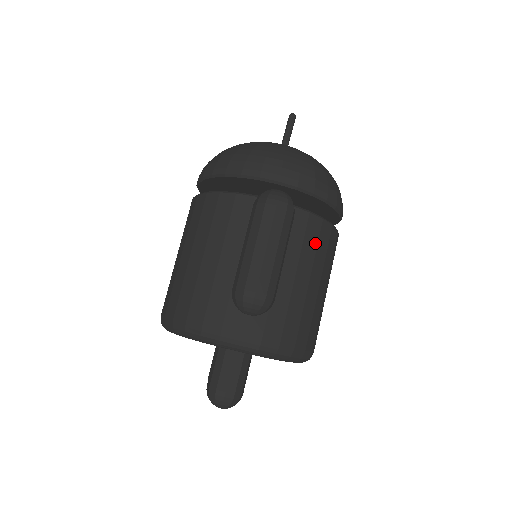
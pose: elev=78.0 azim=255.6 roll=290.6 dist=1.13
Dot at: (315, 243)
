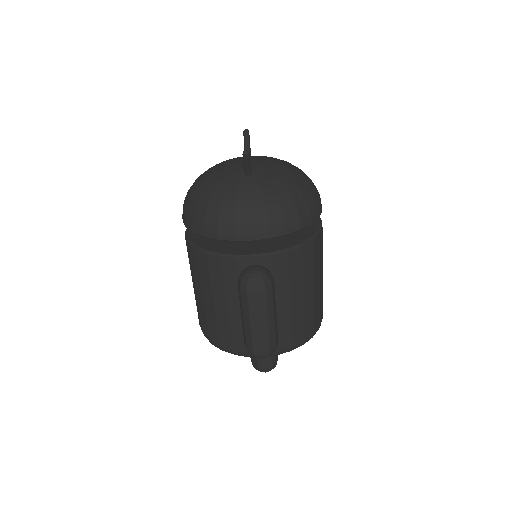
Dot at: (300, 267)
